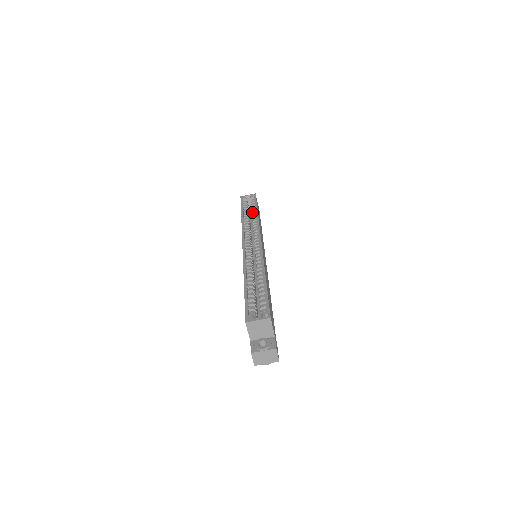
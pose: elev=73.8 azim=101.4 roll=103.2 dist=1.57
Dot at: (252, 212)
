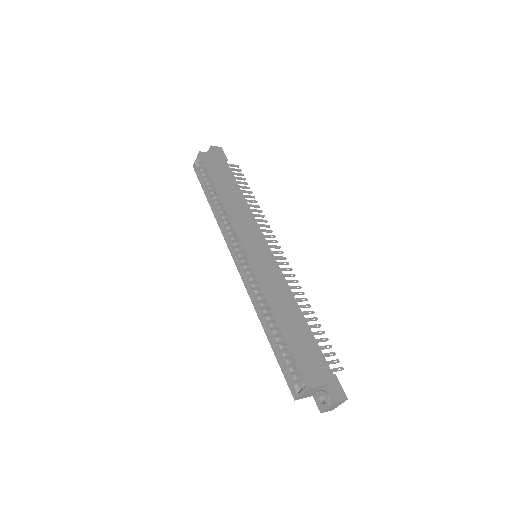
Dot at: (215, 192)
